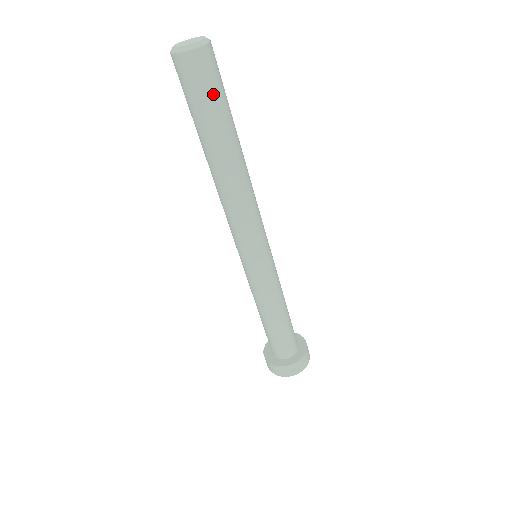
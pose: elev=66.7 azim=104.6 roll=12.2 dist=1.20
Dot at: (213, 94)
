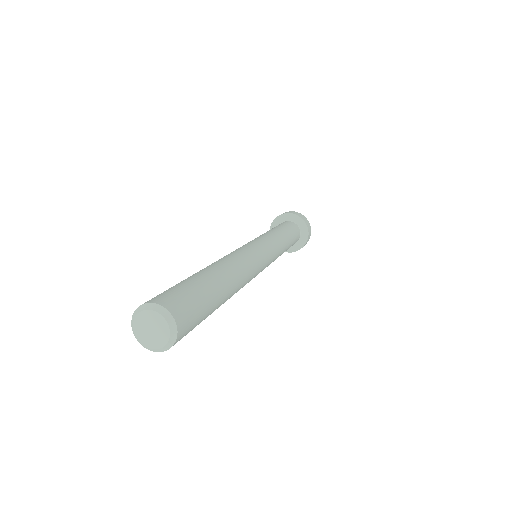
Dot at: (197, 324)
